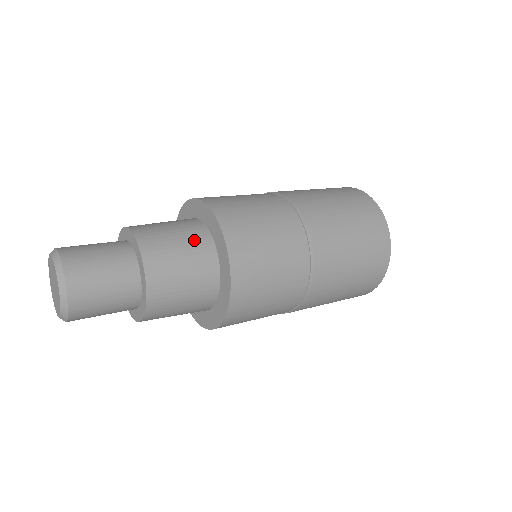
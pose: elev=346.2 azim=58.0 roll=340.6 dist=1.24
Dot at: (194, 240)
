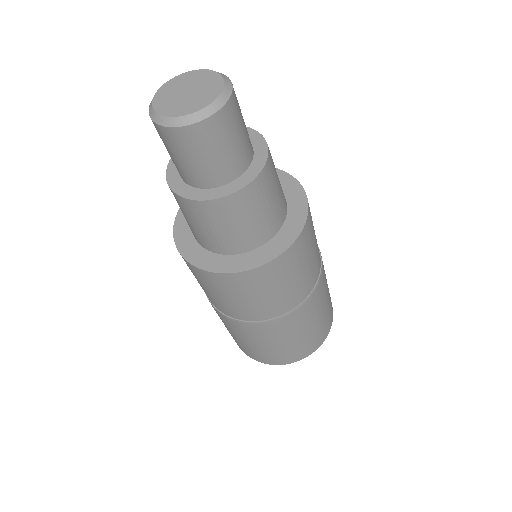
Dot at: occluded
